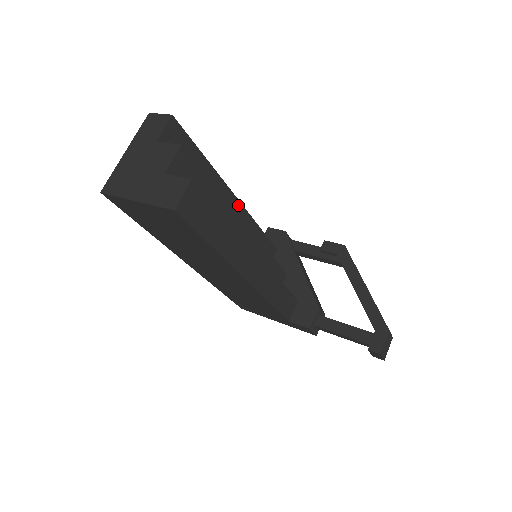
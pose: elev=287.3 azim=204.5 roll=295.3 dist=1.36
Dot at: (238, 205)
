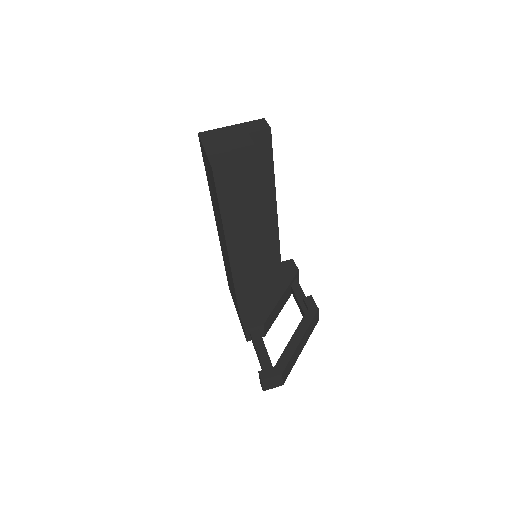
Dot at: (275, 218)
